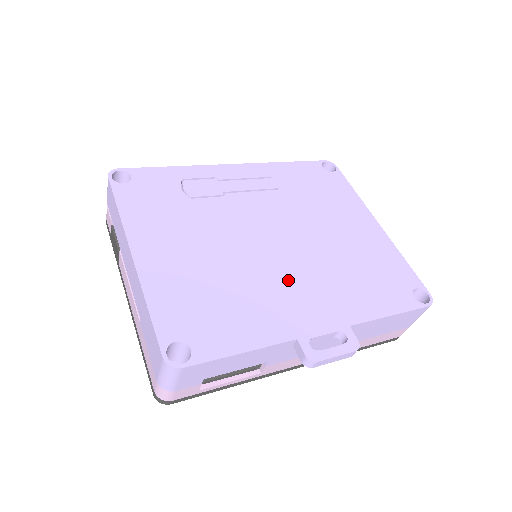
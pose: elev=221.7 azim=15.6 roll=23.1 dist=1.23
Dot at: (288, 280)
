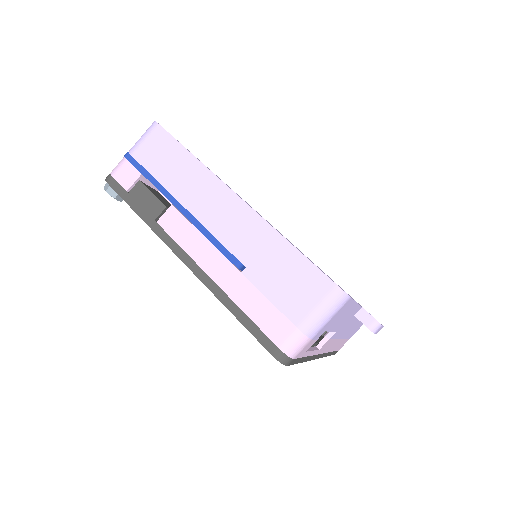
Dot at: occluded
